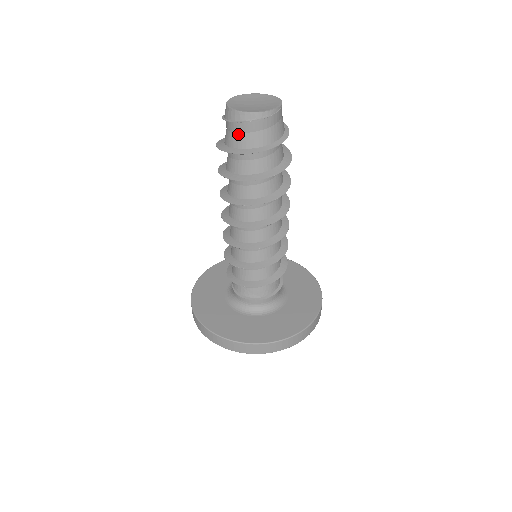
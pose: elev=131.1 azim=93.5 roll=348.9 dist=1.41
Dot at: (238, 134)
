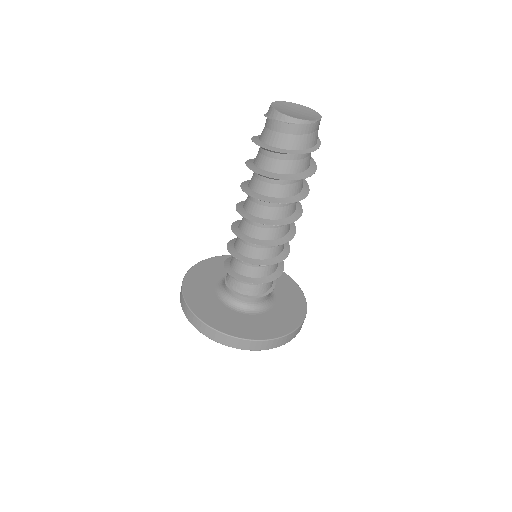
Dot at: (268, 130)
